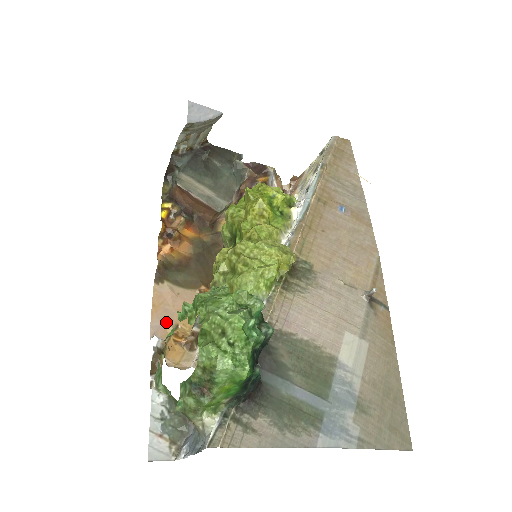
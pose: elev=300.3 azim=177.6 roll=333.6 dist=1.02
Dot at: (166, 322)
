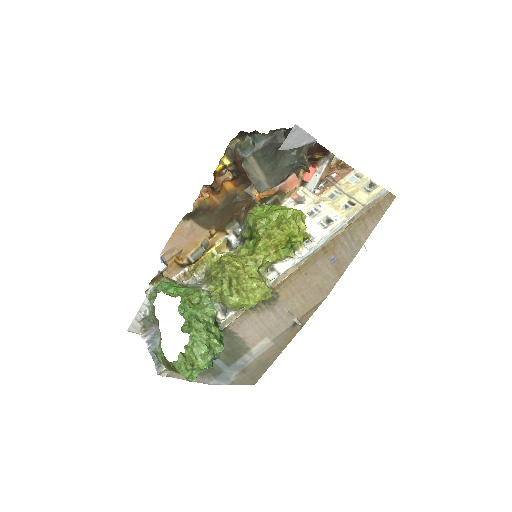
Dot at: (176, 247)
